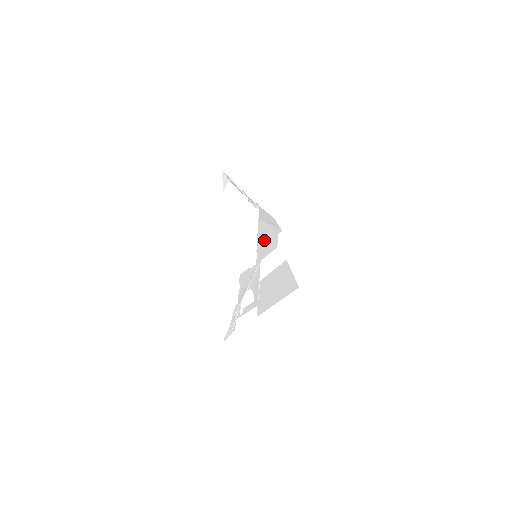
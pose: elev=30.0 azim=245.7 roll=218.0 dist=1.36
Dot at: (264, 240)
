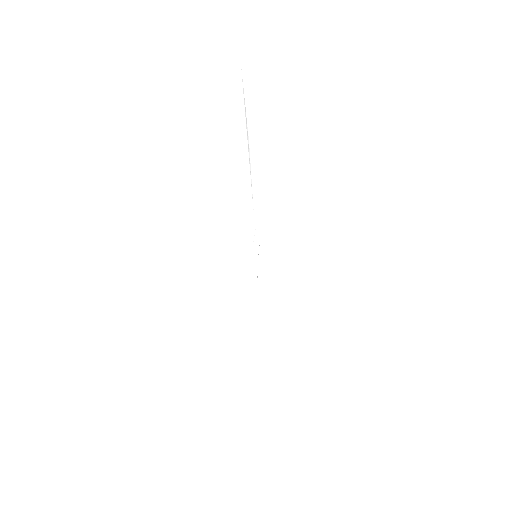
Dot at: occluded
